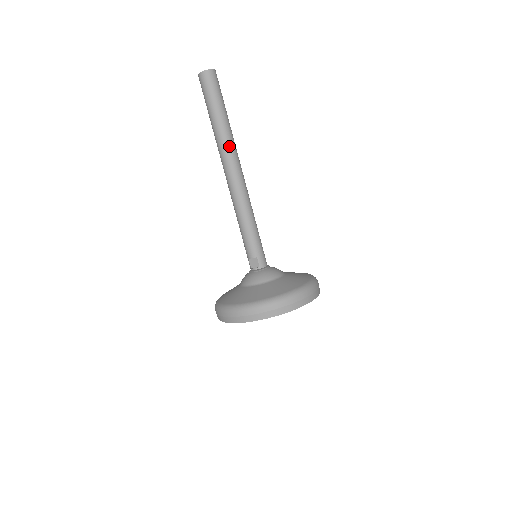
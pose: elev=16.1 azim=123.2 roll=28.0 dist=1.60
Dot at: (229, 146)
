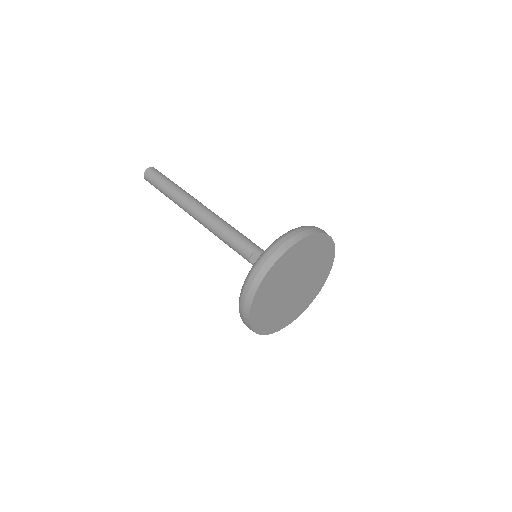
Dot at: (185, 196)
